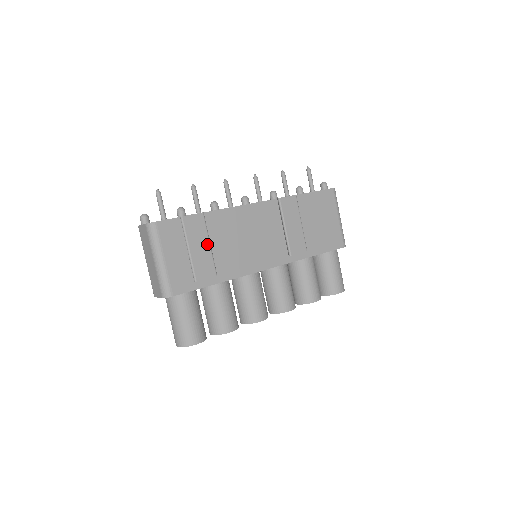
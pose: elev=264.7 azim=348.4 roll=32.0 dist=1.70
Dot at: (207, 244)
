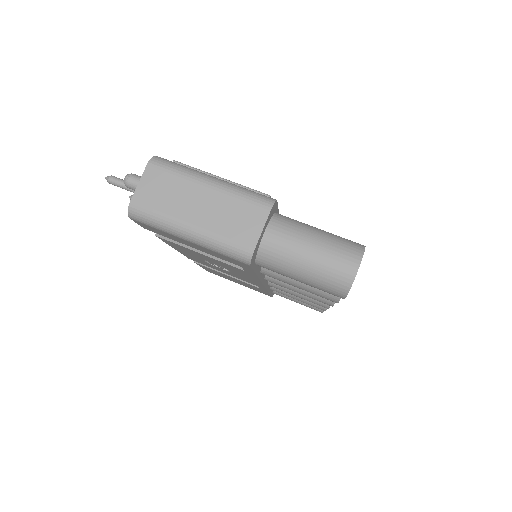
Dot at: occluded
